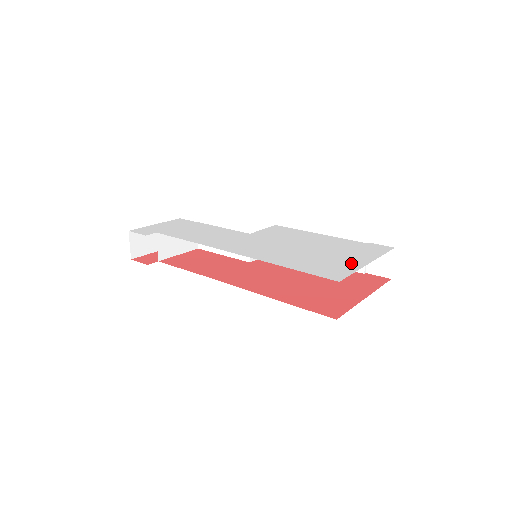
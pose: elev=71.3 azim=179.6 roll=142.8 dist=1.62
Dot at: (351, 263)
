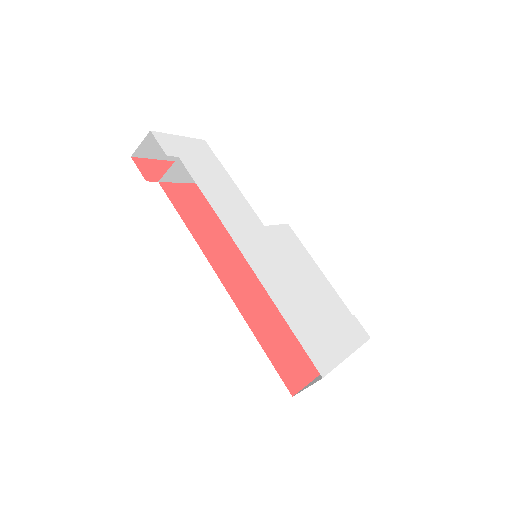
Dot at: (336, 347)
